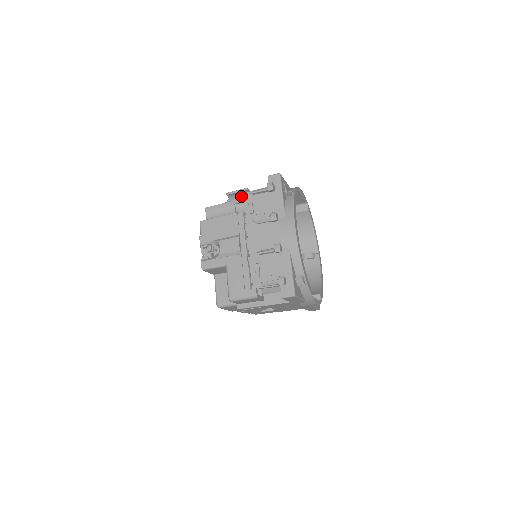
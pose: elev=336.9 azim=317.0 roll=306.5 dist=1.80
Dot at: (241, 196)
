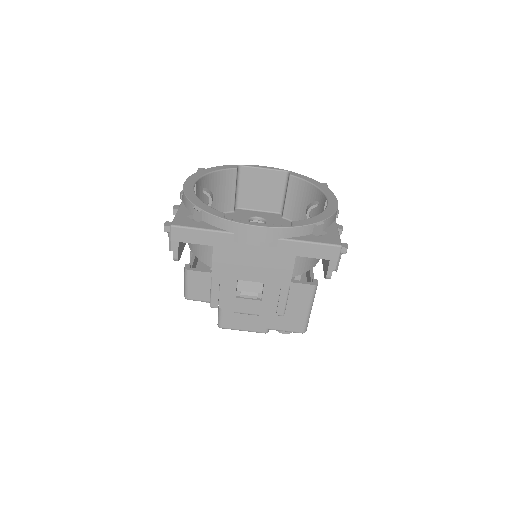
Dot at: occluded
